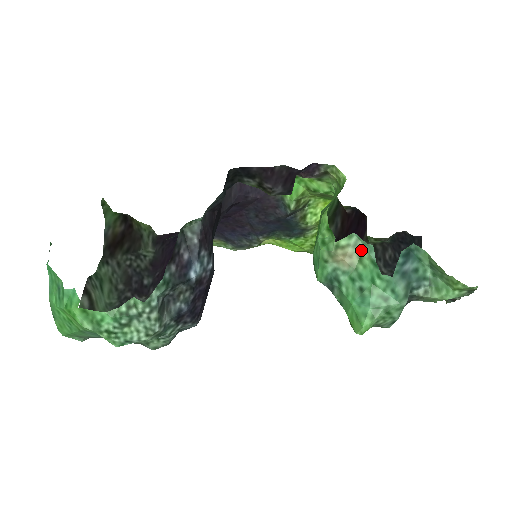
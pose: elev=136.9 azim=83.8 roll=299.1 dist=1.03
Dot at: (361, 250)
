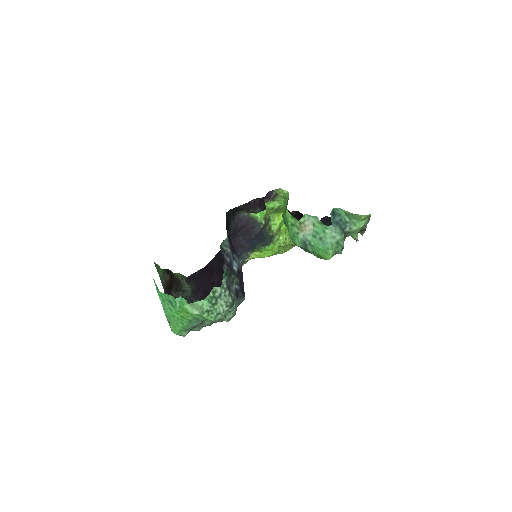
Dot at: (312, 220)
